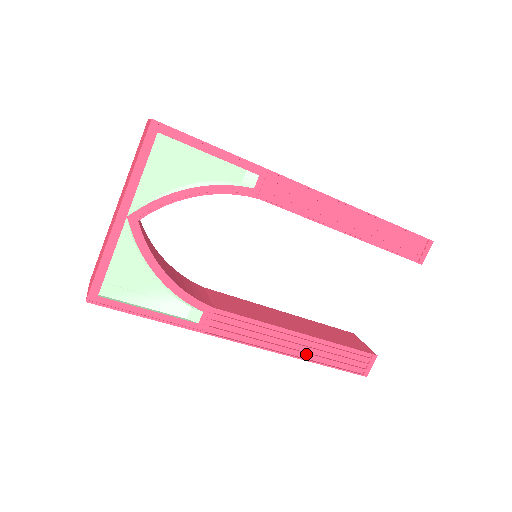
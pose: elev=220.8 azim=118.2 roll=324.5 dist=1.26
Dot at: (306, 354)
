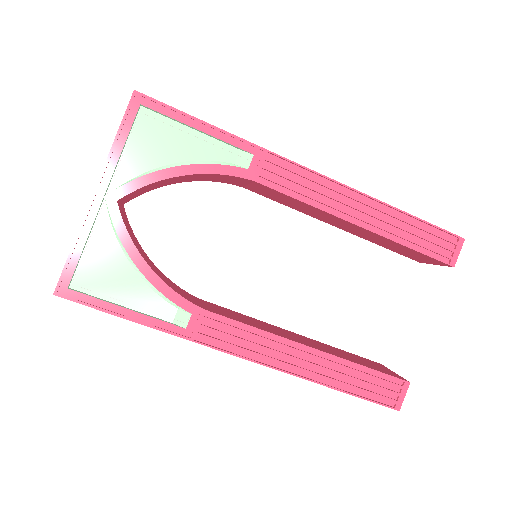
Dot at: (320, 376)
